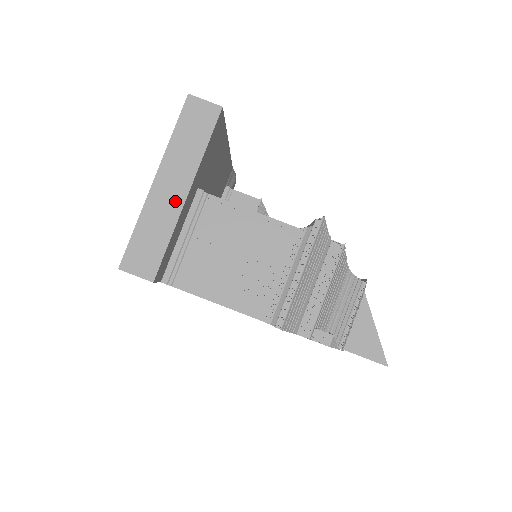
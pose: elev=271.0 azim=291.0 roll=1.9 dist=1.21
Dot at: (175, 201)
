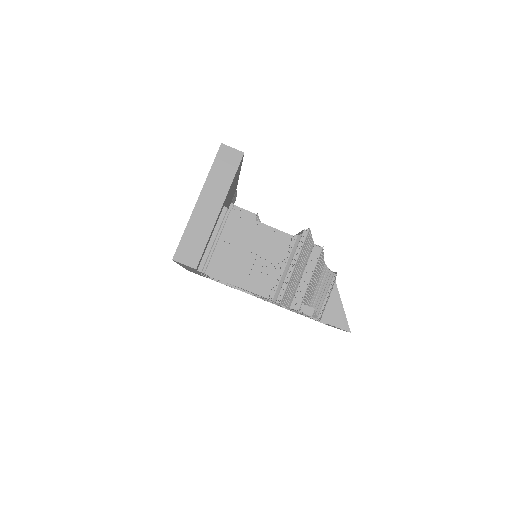
Dot at: (212, 215)
